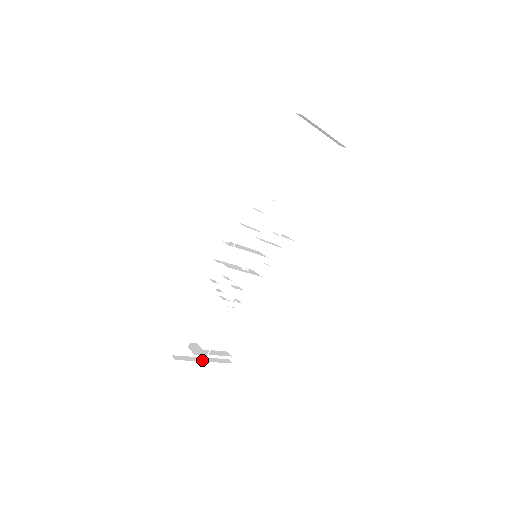
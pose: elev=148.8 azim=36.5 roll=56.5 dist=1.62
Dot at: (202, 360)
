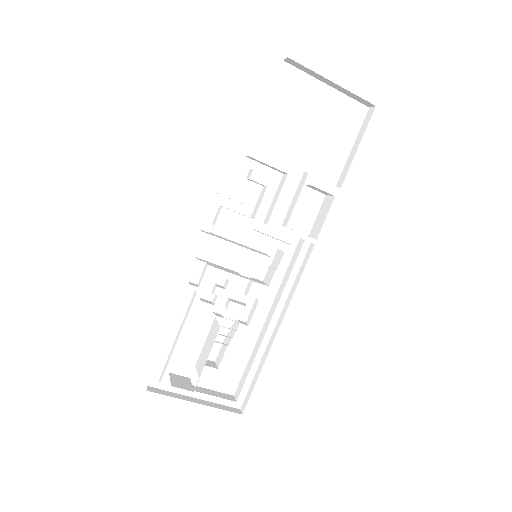
Dot at: (192, 400)
